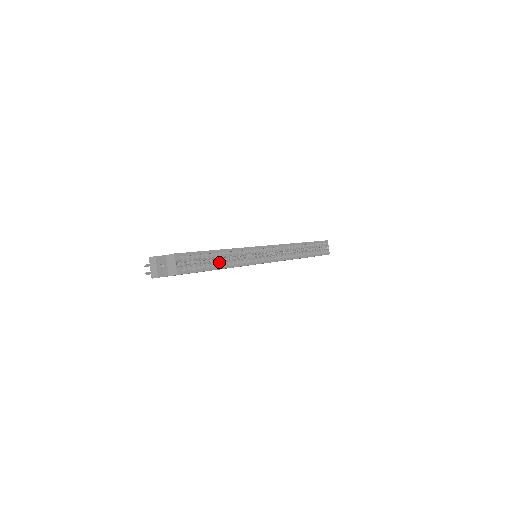
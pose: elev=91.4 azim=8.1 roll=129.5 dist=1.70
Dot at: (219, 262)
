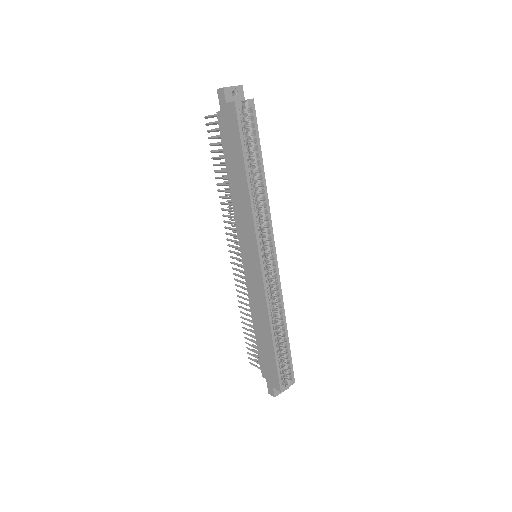
Dot at: (252, 172)
